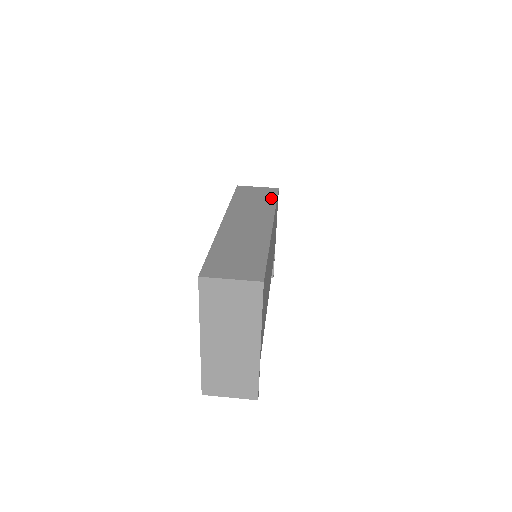
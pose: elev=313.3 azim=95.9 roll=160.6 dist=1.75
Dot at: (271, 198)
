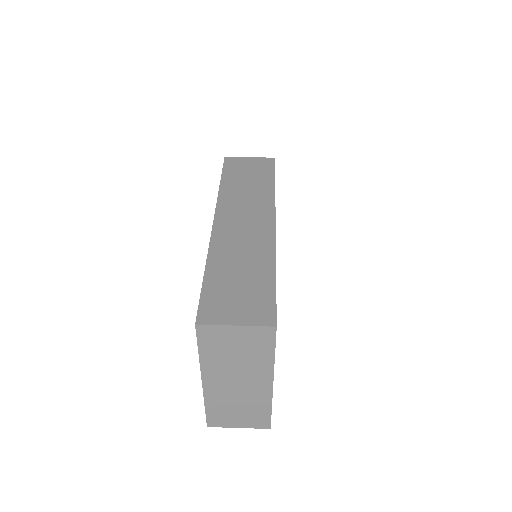
Dot at: (268, 176)
